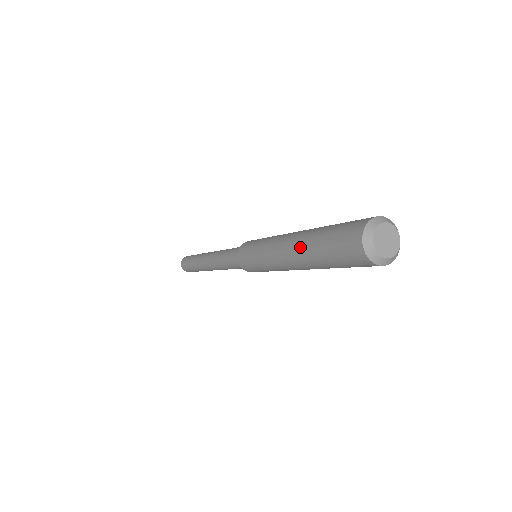
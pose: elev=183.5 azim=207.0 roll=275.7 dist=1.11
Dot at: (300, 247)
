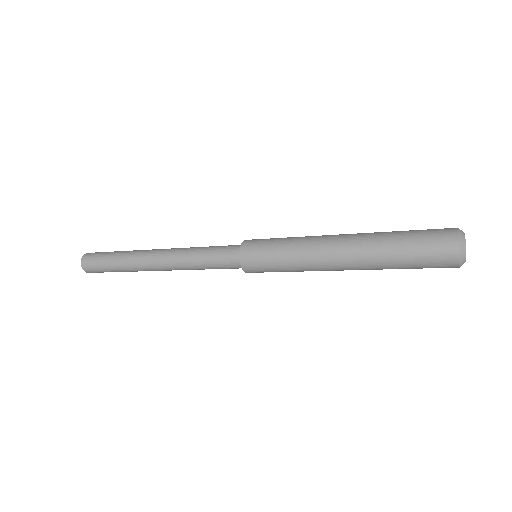
Dot at: (366, 237)
